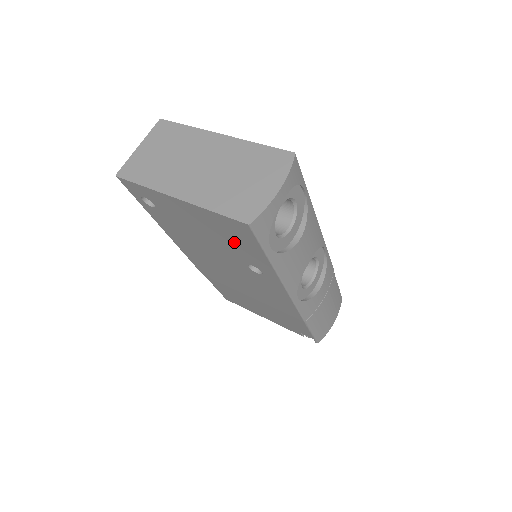
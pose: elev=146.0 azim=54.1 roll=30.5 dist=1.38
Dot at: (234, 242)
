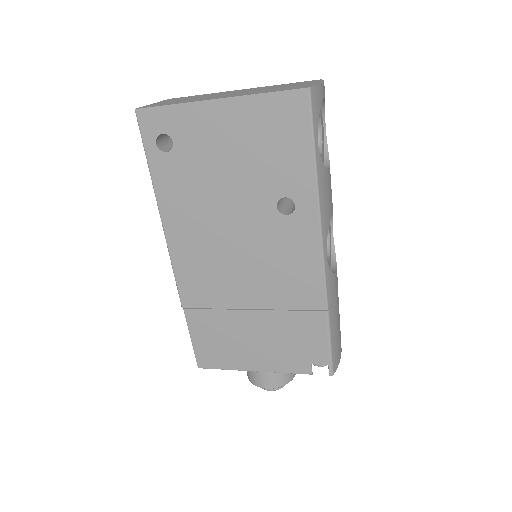
Dot at: (274, 151)
